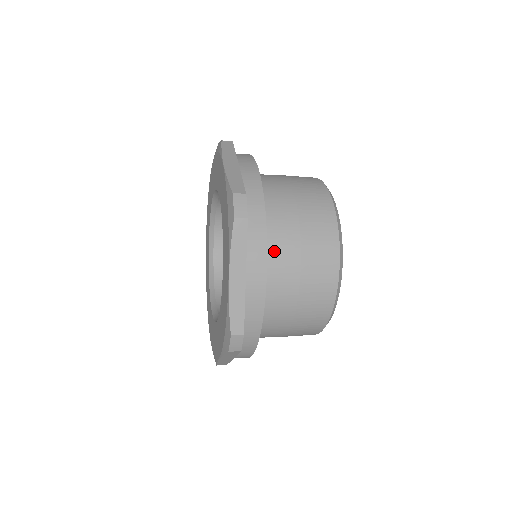
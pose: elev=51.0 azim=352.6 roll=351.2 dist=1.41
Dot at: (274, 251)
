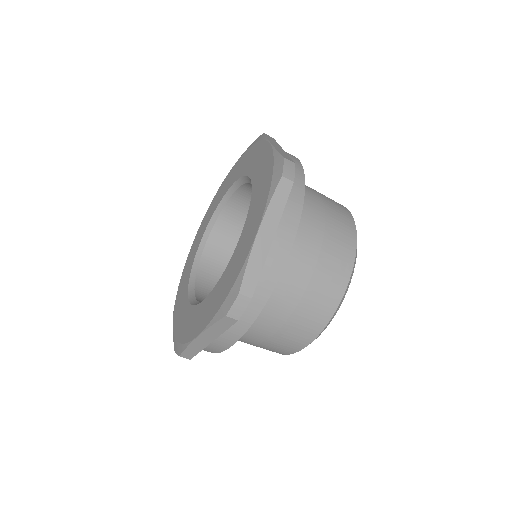
Dot at: (255, 321)
